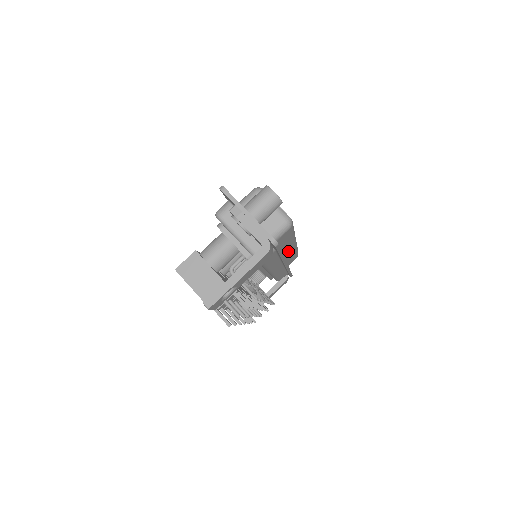
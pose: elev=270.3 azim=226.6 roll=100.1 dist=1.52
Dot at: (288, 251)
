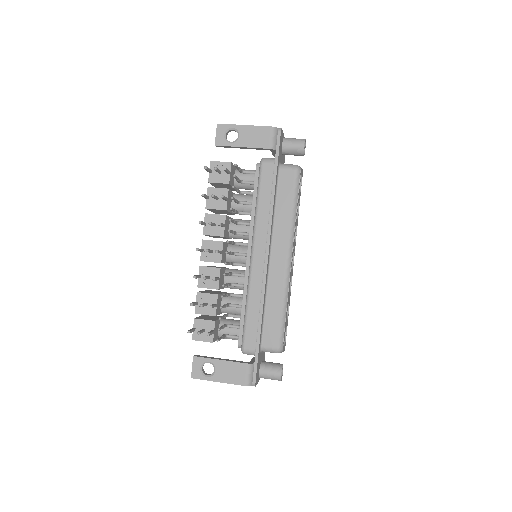
Dot at: (279, 257)
